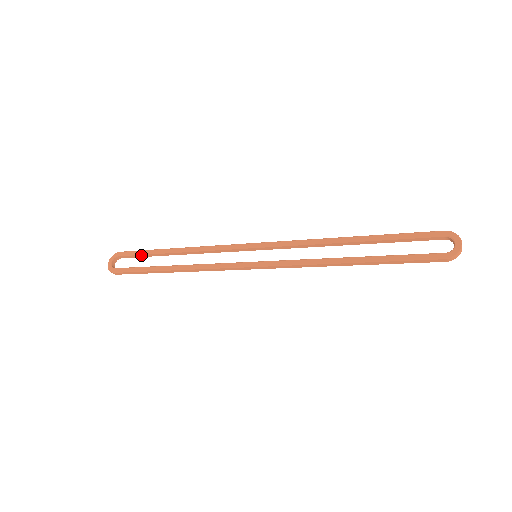
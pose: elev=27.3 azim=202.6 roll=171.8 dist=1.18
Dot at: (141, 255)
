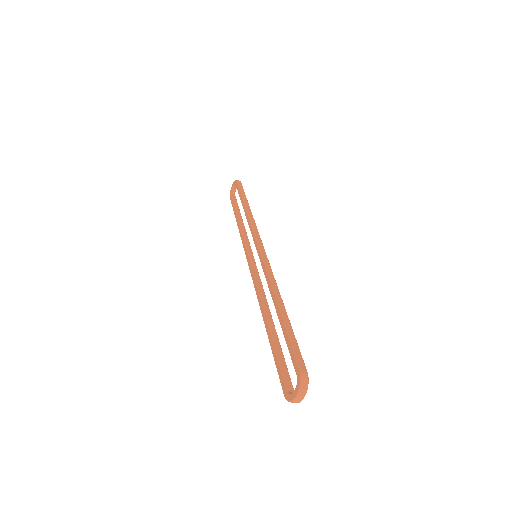
Dot at: (239, 193)
